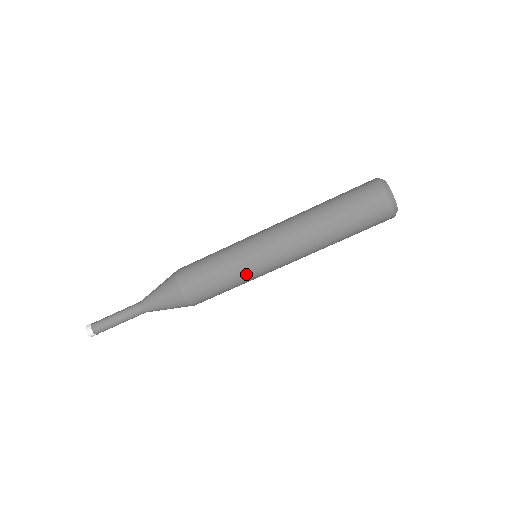
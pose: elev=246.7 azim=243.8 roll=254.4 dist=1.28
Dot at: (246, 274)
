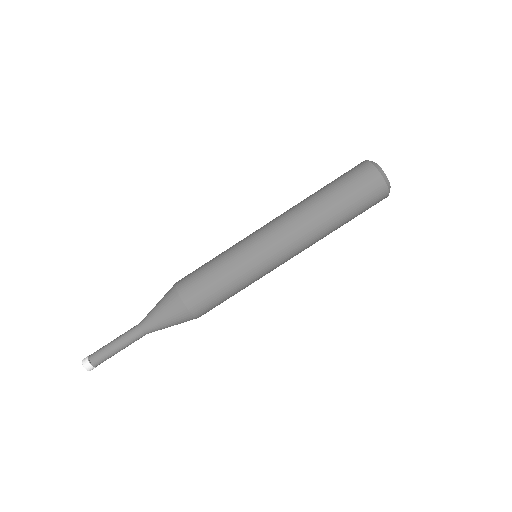
Dot at: (236, 254)
